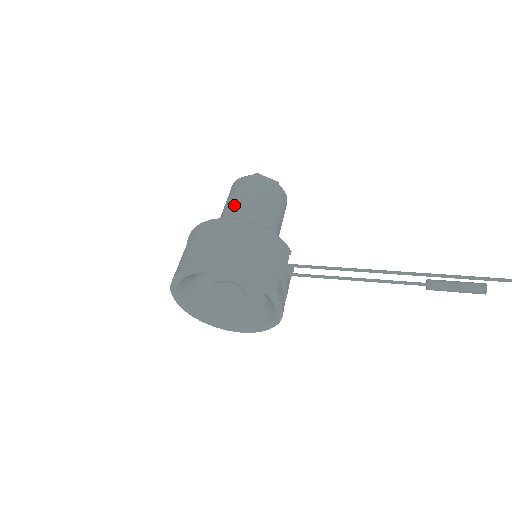
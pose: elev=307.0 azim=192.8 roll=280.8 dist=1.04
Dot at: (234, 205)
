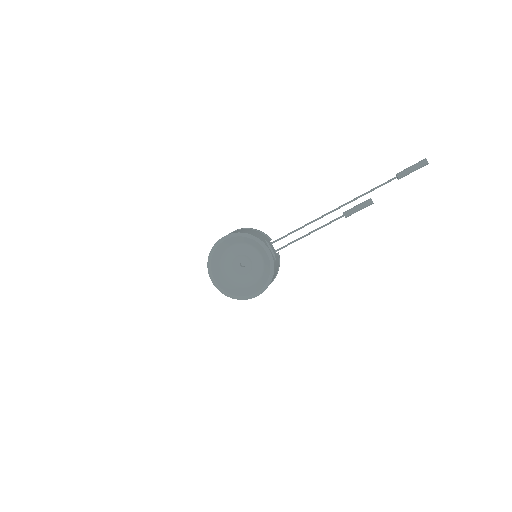
Dot at: occluded
